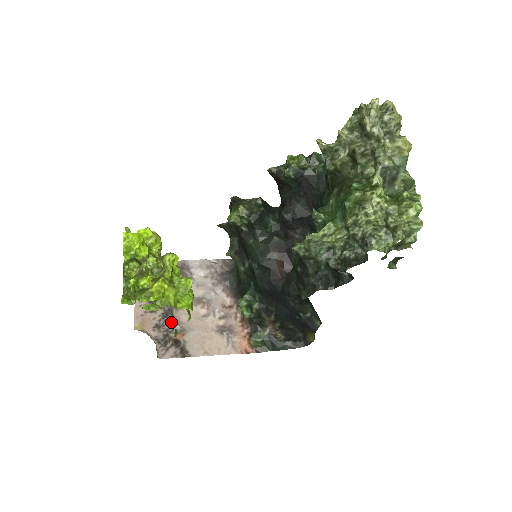
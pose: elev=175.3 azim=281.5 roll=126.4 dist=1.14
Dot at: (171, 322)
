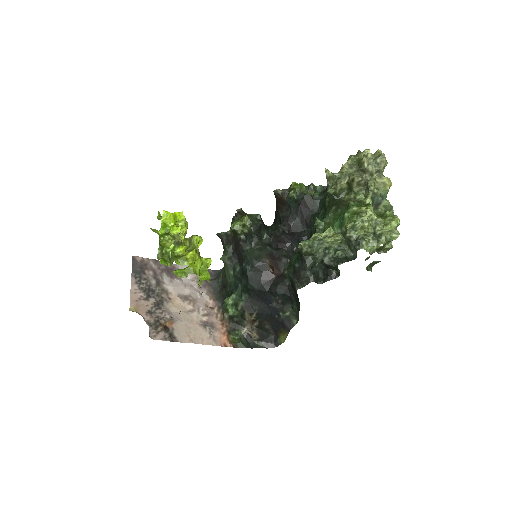
Dot at: (162, 311)
